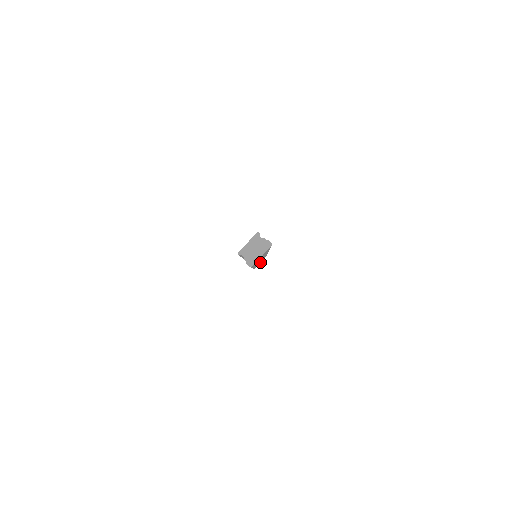
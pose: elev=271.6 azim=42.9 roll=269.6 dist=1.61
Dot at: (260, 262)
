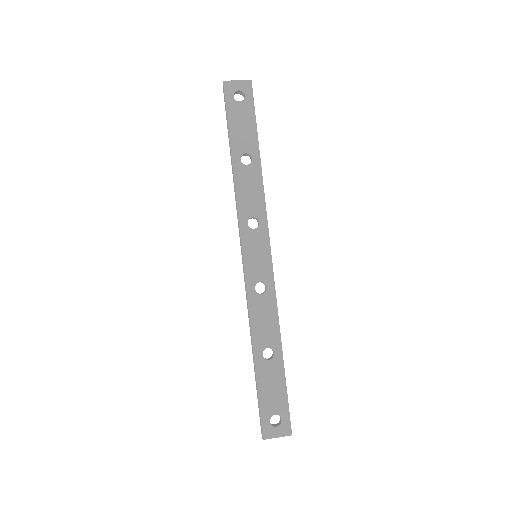
Dot at: (277, 426)
